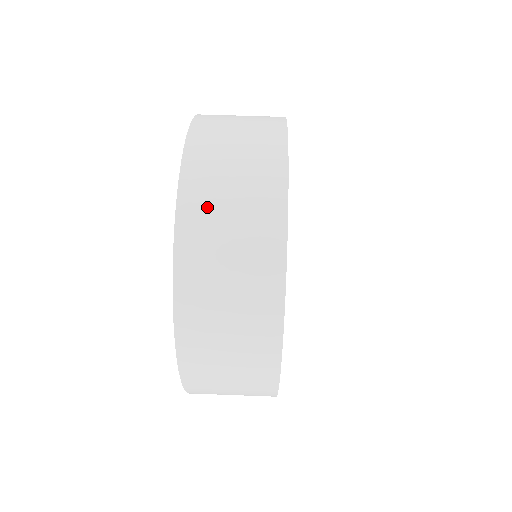
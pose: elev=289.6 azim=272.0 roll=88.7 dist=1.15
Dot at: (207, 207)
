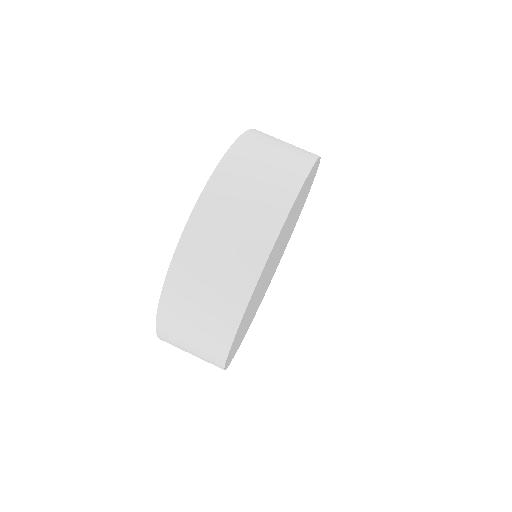
Dot at: (243, 167)
